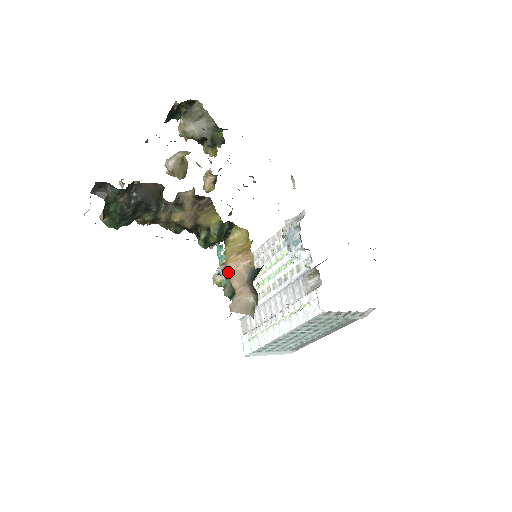
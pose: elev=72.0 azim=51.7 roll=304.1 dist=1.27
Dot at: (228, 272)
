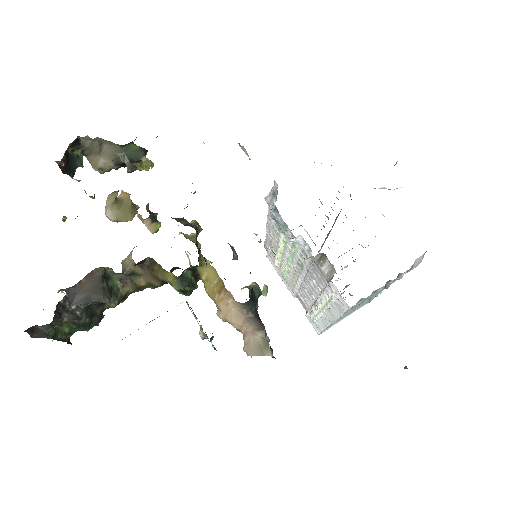
Dot at: (222, 315)
